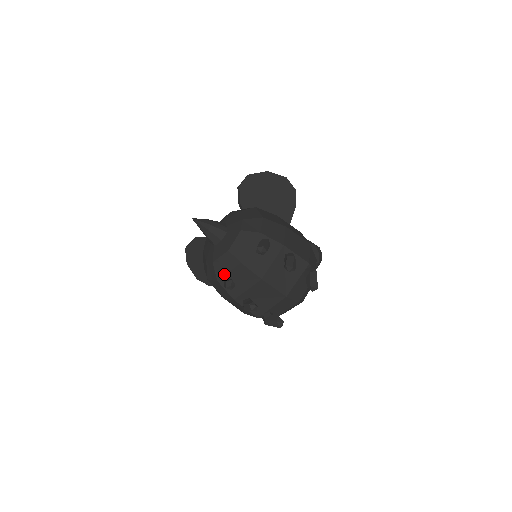
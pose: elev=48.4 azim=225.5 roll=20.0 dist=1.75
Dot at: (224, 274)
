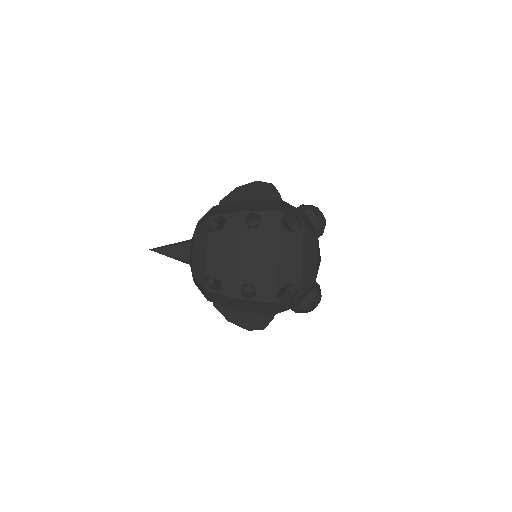
Dot at: occluded
